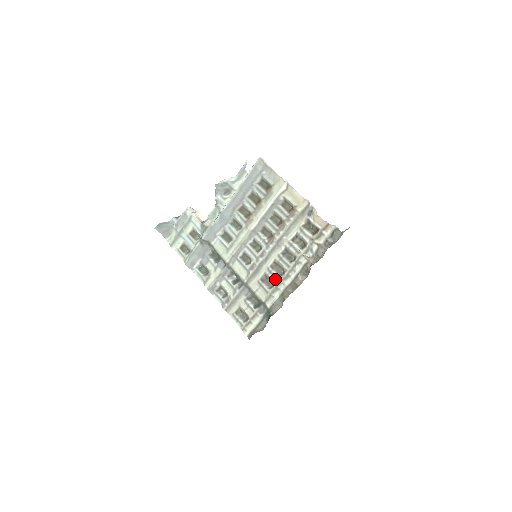
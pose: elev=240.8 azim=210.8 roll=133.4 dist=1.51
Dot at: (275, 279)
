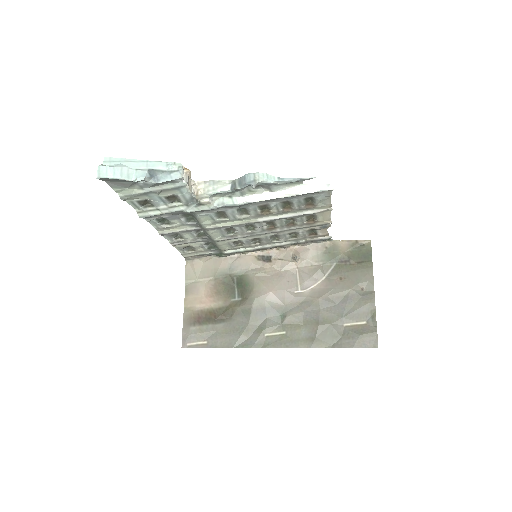
Dot at: (247, 245)
